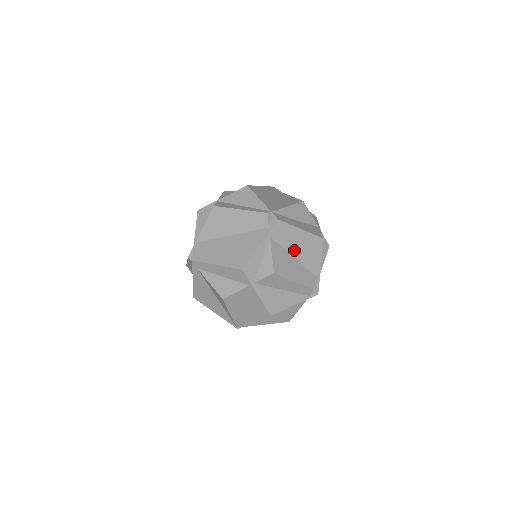
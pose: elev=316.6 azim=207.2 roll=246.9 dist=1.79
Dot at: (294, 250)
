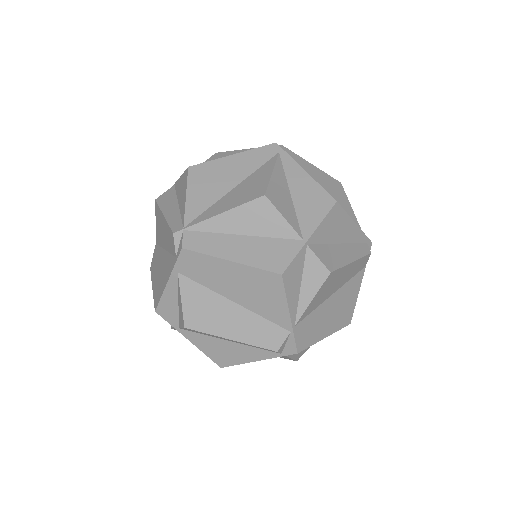
Dot at: (228, 290)
